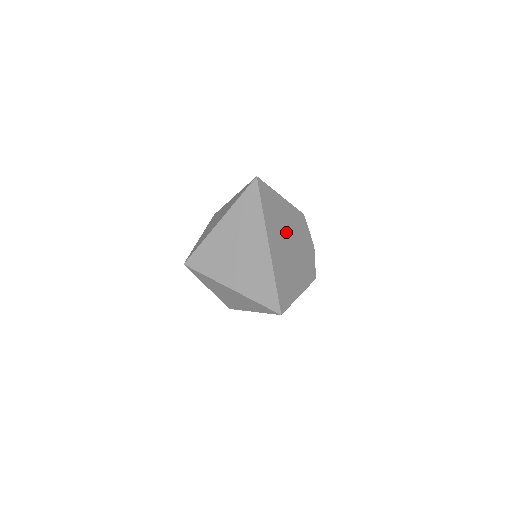
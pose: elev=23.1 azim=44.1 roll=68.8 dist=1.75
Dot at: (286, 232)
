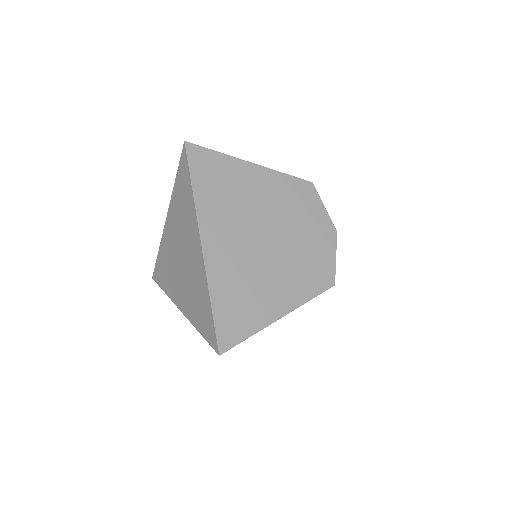
Dot at: (255, 217)
